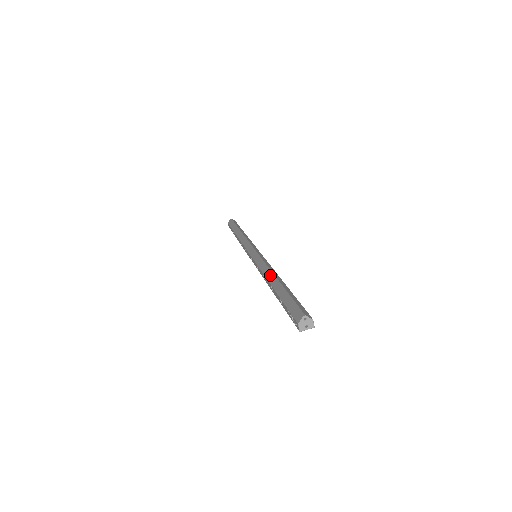
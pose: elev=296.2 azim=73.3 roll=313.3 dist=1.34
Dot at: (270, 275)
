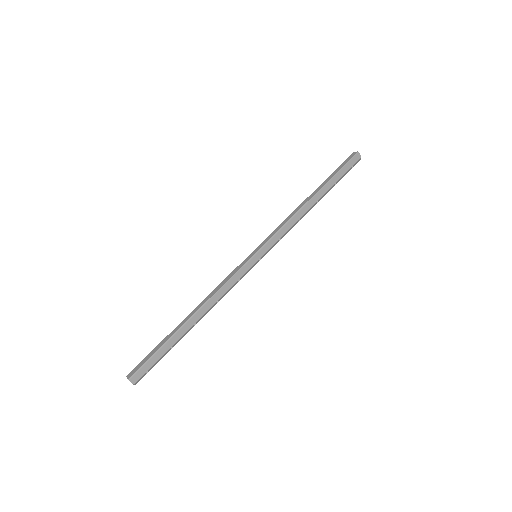
Dot at: (199, 307)
